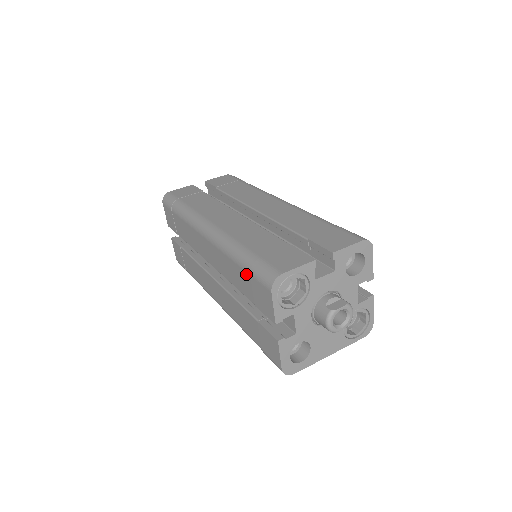
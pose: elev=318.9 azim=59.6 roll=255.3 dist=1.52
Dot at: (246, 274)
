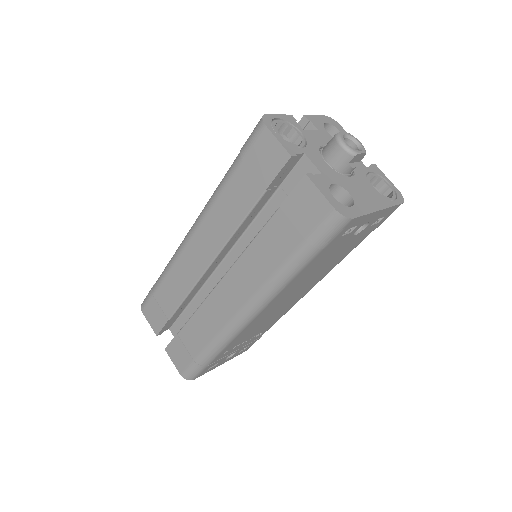
Dot at: (240, 170)
